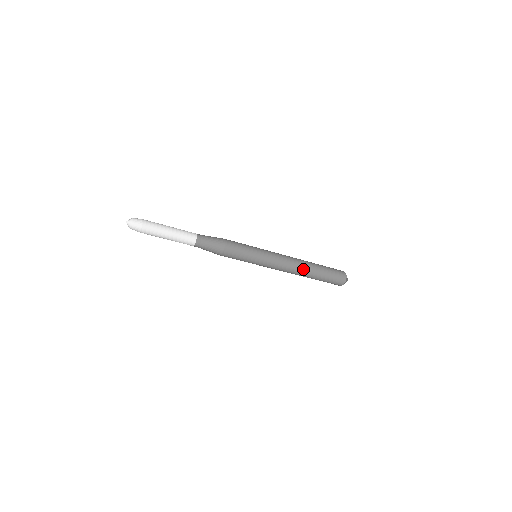
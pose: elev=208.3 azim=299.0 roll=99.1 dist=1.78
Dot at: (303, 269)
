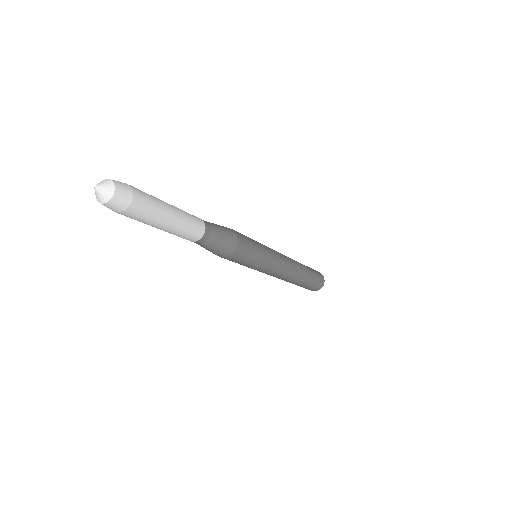
Dot at: (294, 279)
